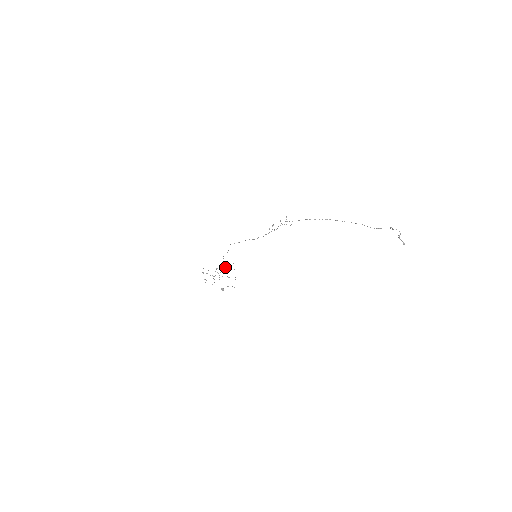
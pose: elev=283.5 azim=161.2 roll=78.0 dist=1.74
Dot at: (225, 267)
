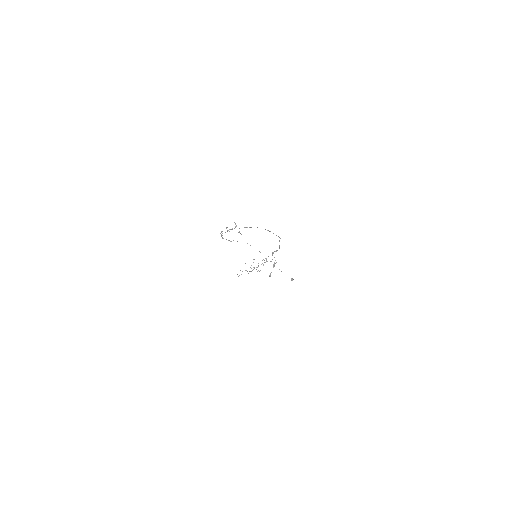
Dot at: (266, 260)
